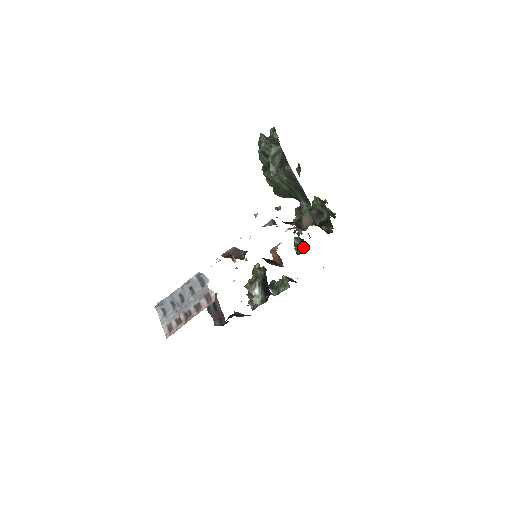
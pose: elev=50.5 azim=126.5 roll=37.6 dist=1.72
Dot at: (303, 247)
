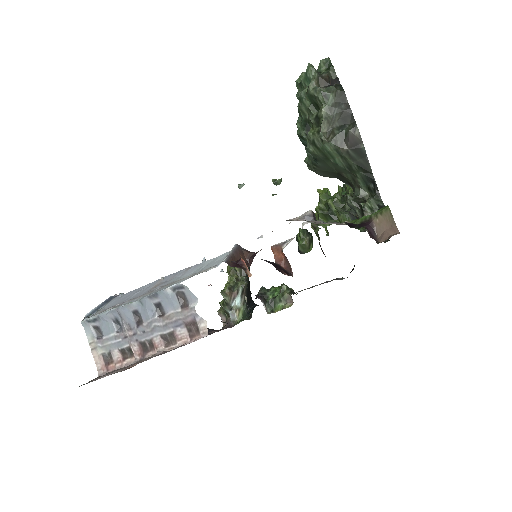
Dot at: (310, 244)
